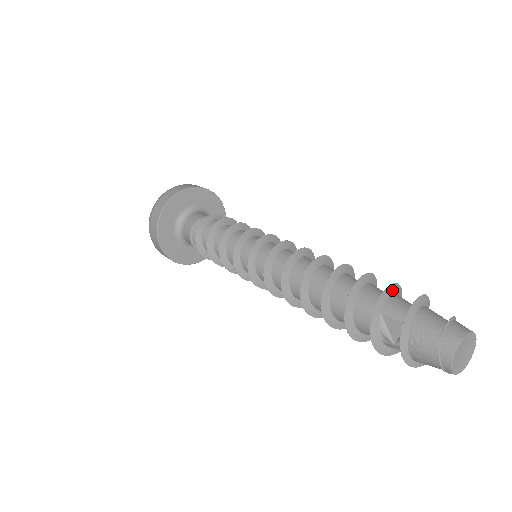
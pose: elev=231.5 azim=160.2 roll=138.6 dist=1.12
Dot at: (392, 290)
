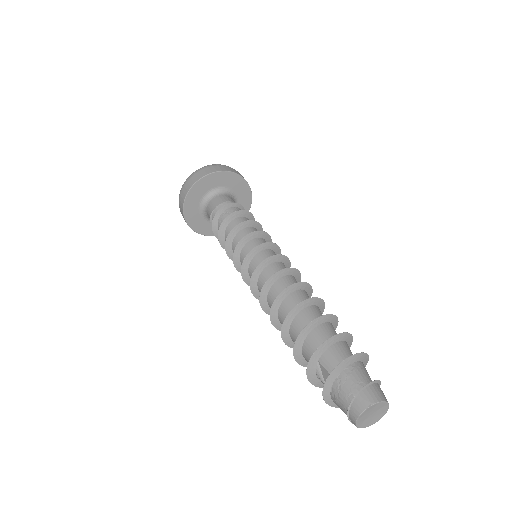
Dot at: (334, 340)
